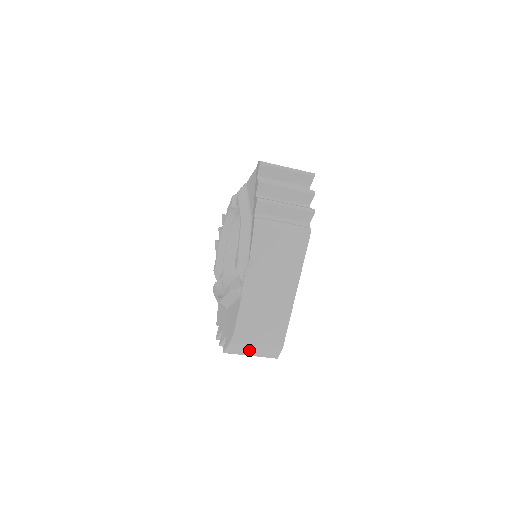
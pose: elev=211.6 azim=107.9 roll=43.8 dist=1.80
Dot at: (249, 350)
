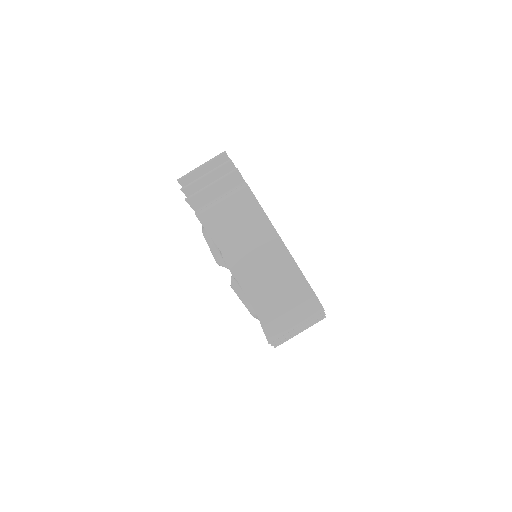
Dot at: (288, 322)
